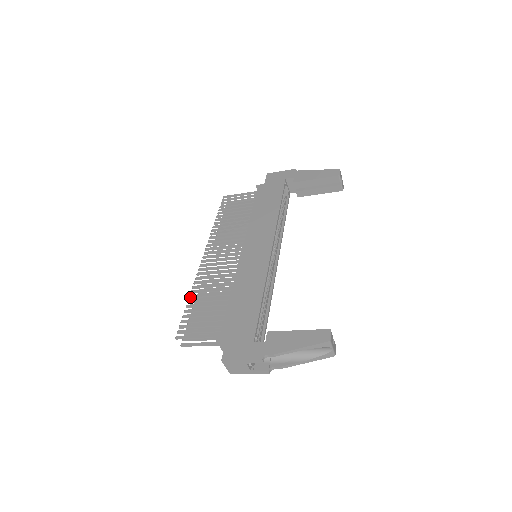
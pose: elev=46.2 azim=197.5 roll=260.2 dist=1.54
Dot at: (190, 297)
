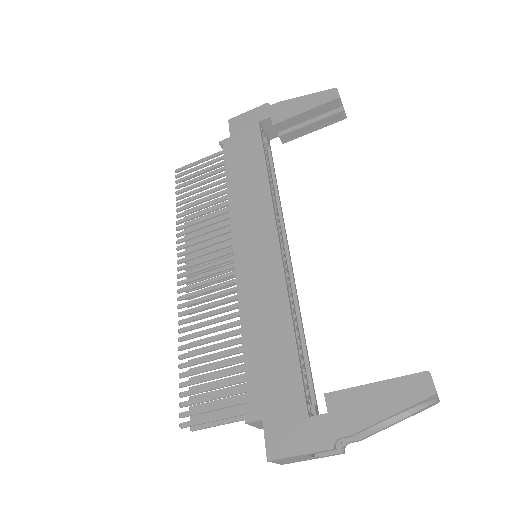
Dot at: (180, 350)
